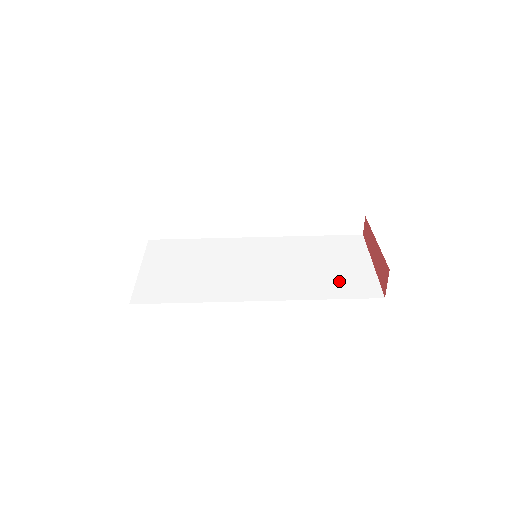
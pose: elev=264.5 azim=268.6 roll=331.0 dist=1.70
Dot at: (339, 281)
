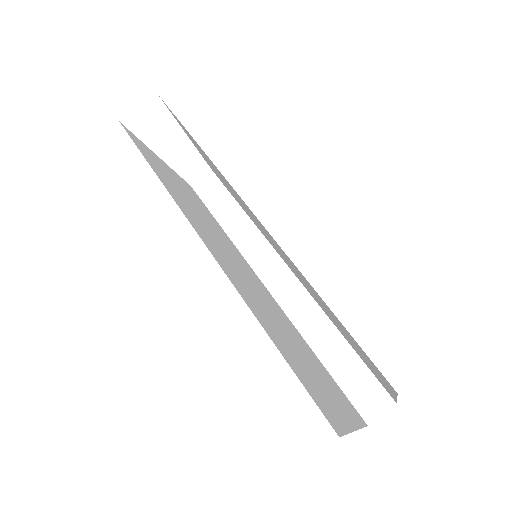
Dot at: (302, 367)
